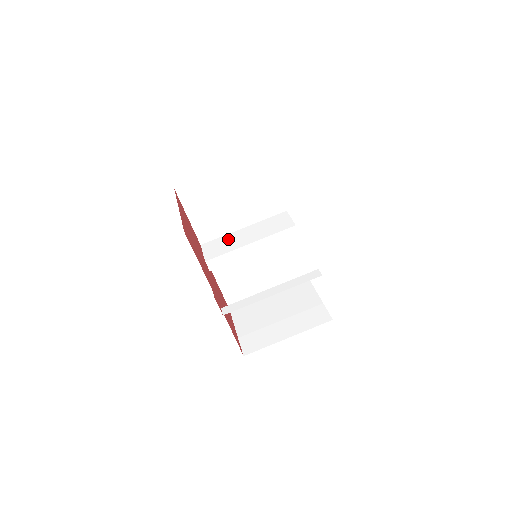
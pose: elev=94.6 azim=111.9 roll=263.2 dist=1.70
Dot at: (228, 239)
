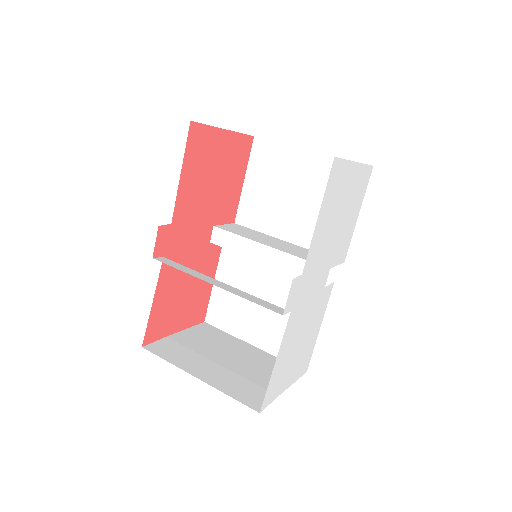
Dot at: (259, 234)
